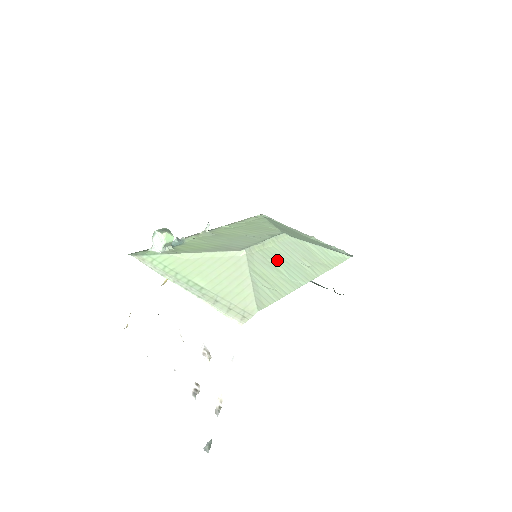
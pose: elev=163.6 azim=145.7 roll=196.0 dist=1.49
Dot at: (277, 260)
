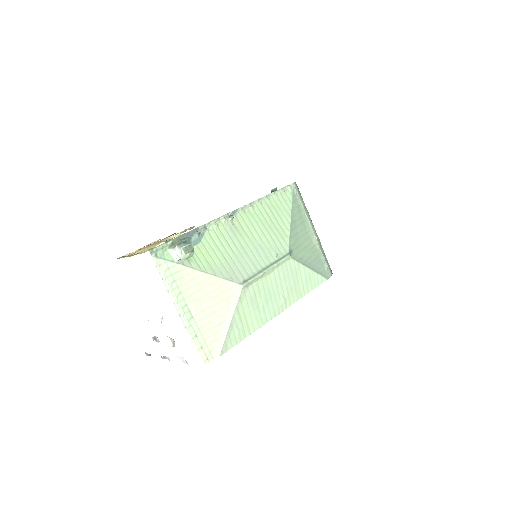
Dot at: (263, 294)
